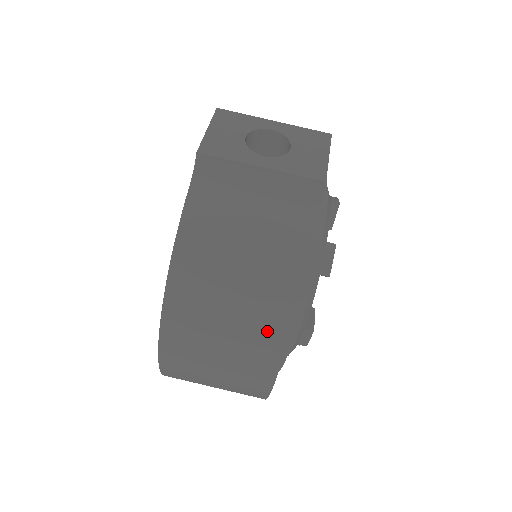
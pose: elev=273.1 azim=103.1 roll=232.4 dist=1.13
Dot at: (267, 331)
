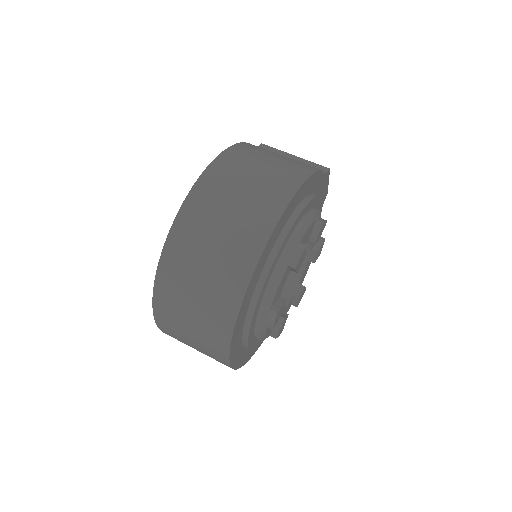
Dot at: (288, 179)
